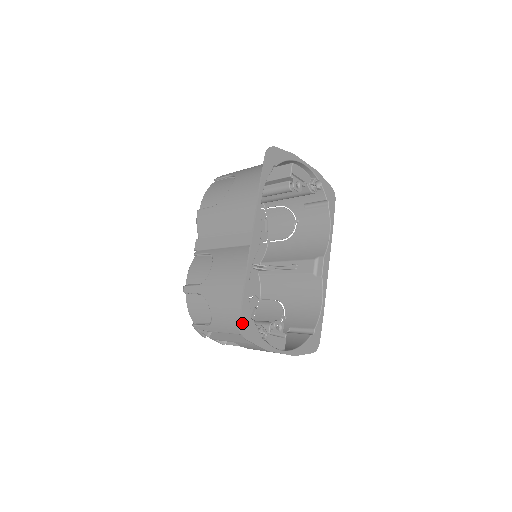
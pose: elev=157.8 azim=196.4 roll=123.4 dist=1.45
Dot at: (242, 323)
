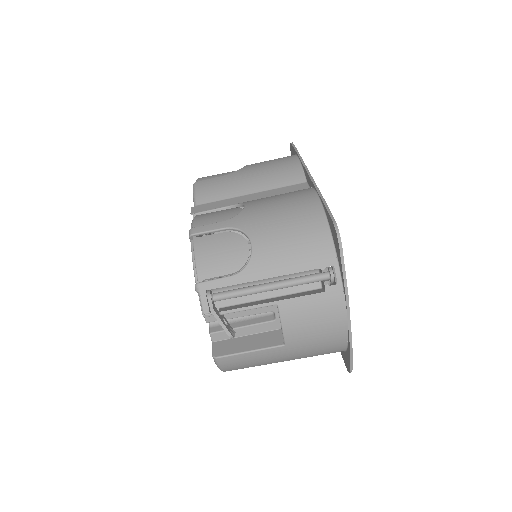
Dot at: (335, 225)
